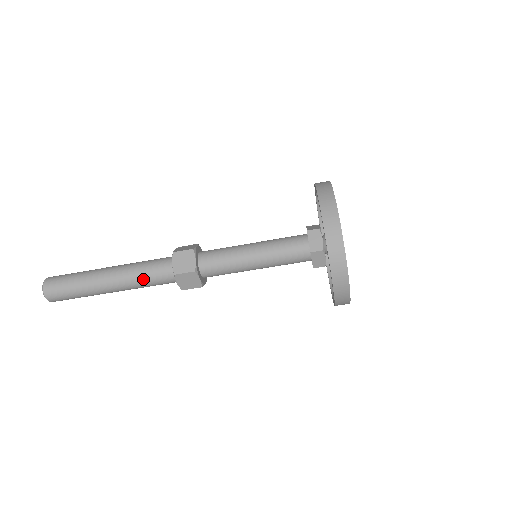
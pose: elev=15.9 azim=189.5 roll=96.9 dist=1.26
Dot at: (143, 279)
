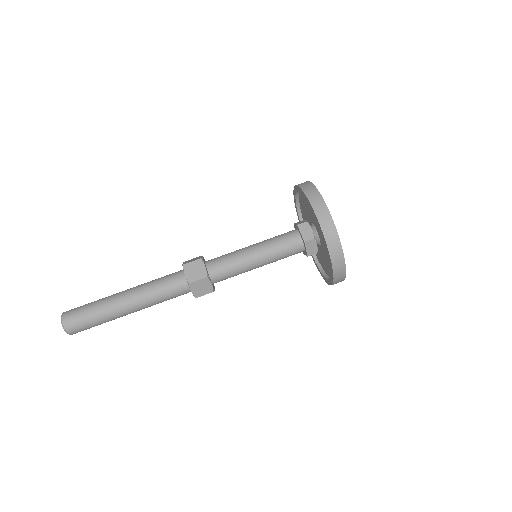
Dot at: (159, 294)
